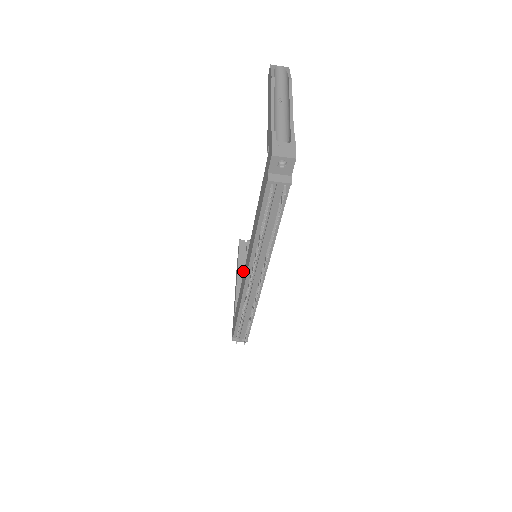
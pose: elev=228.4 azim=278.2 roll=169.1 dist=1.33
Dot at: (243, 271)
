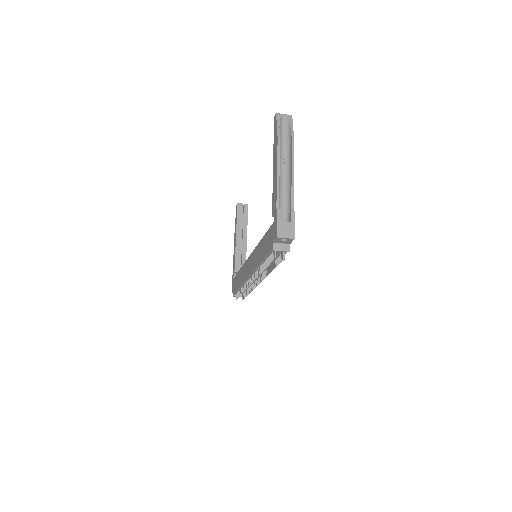
Dot at: (240, 234)
